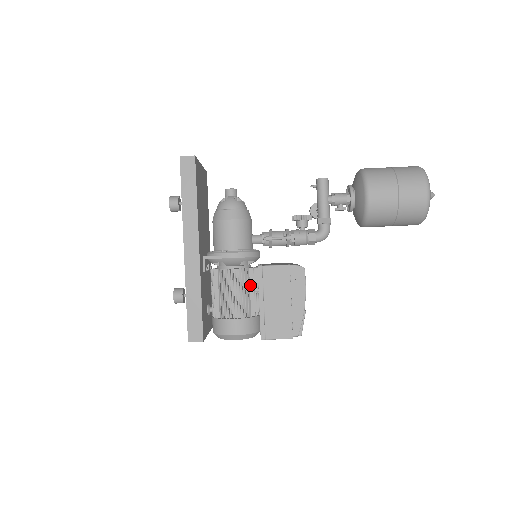
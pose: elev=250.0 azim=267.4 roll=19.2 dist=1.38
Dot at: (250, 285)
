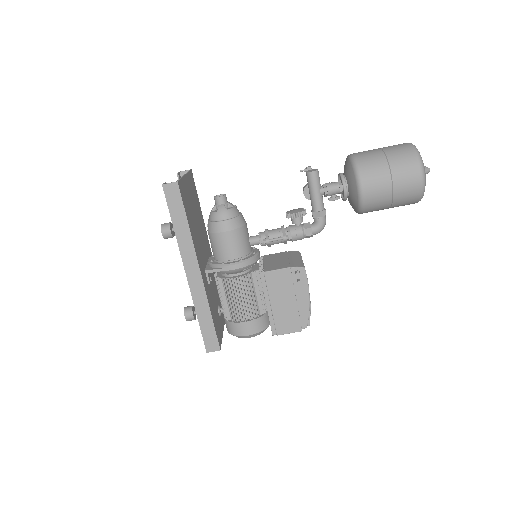
Dot at: (255, 287)
